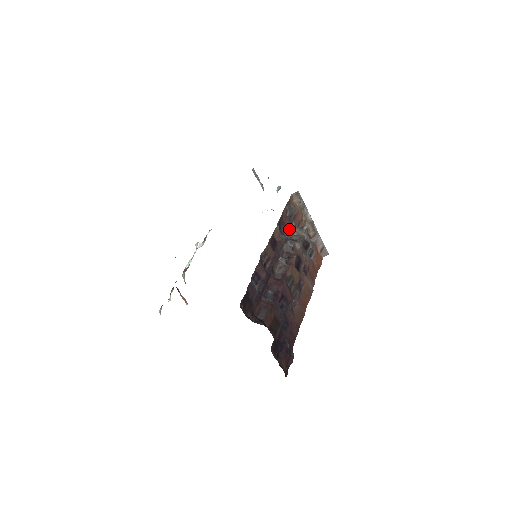
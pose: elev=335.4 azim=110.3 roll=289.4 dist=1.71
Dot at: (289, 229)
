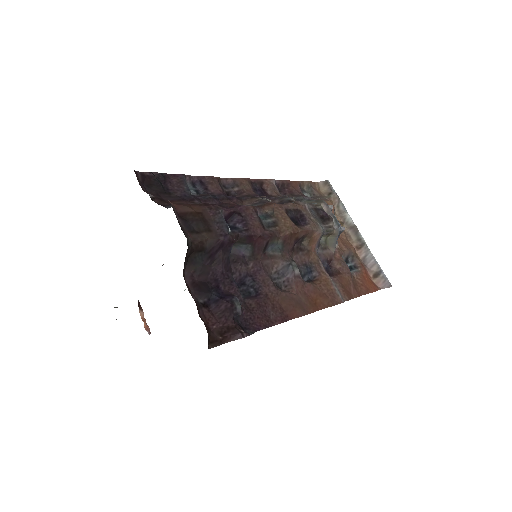
Dot at: occluded
